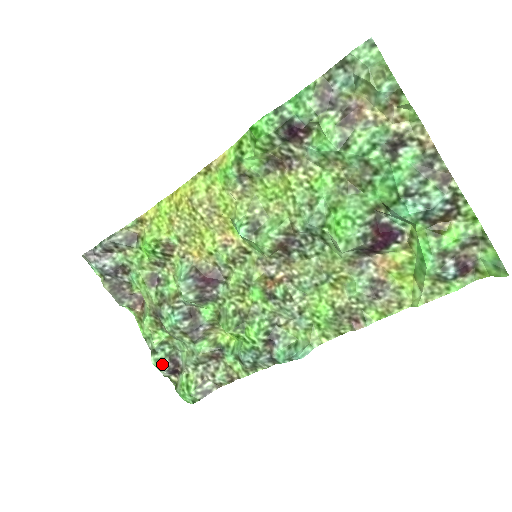
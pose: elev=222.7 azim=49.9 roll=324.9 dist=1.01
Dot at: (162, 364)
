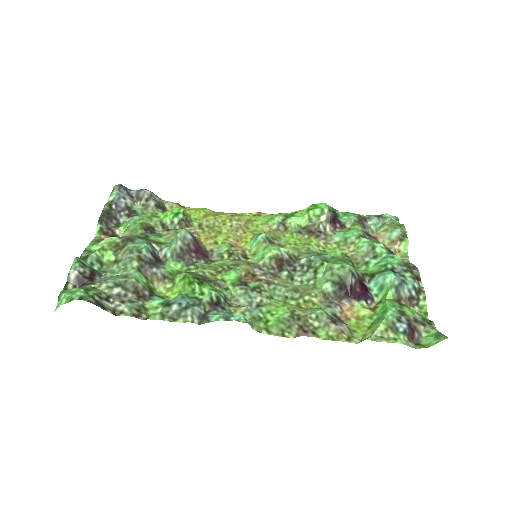
Dot at: (82, 266)
